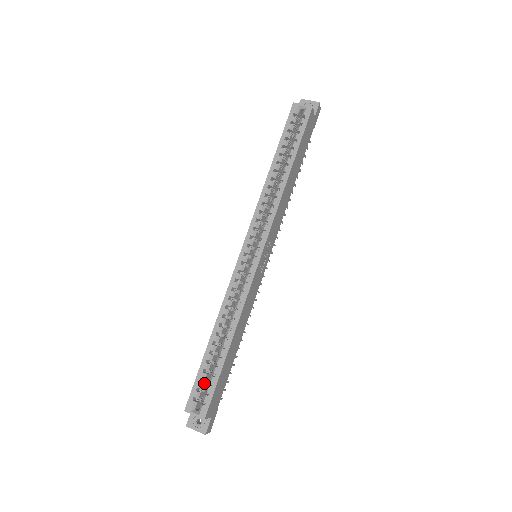
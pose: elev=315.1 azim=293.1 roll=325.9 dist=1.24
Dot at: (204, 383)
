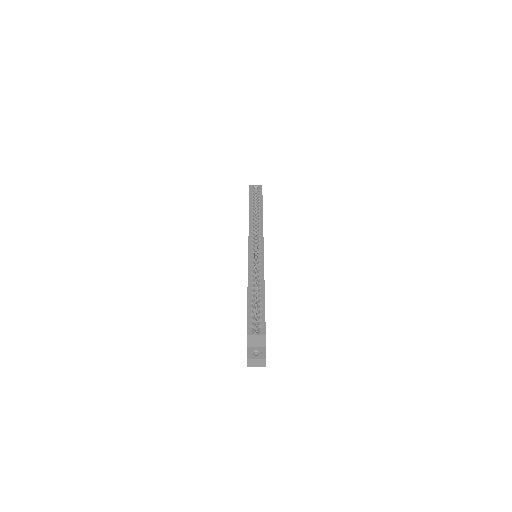
Dot at: (254, 318)
